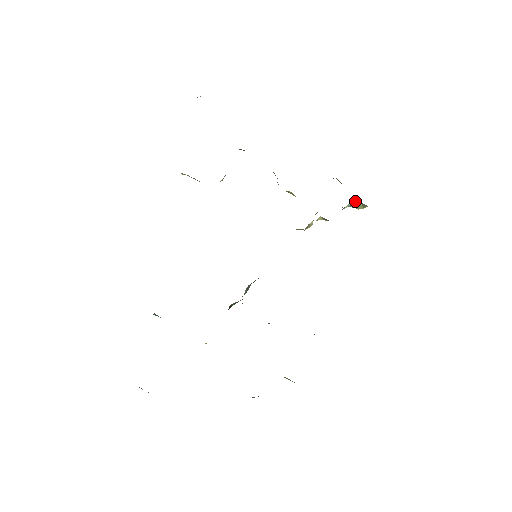
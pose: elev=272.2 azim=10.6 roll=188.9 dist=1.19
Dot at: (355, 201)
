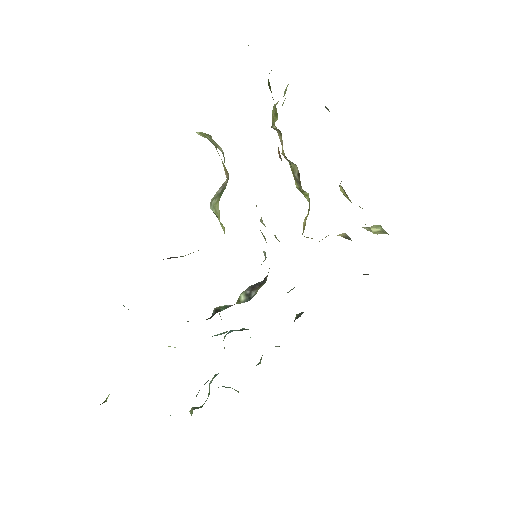
Dot at: (378, 226)
